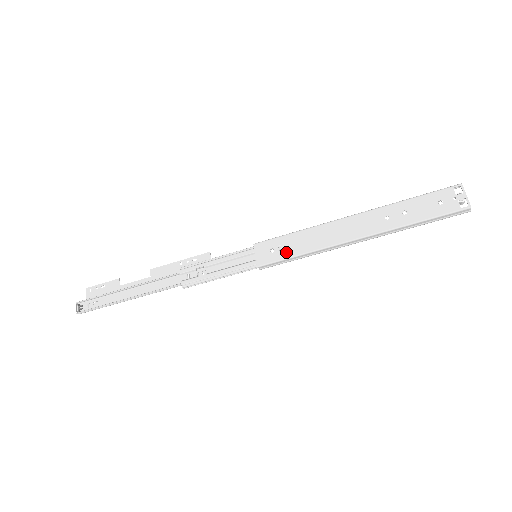
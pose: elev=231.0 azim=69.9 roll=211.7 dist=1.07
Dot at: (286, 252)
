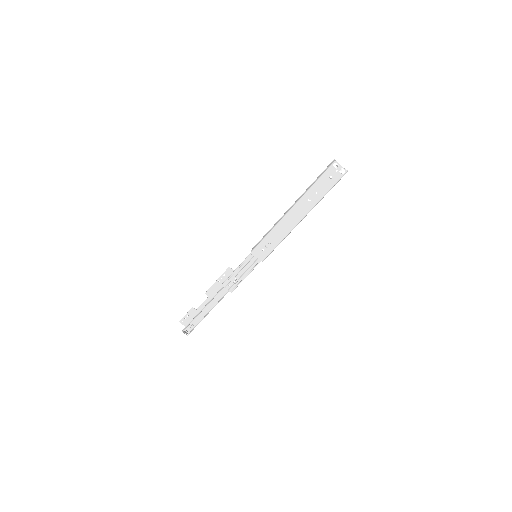
Dot at: (271, 247)
